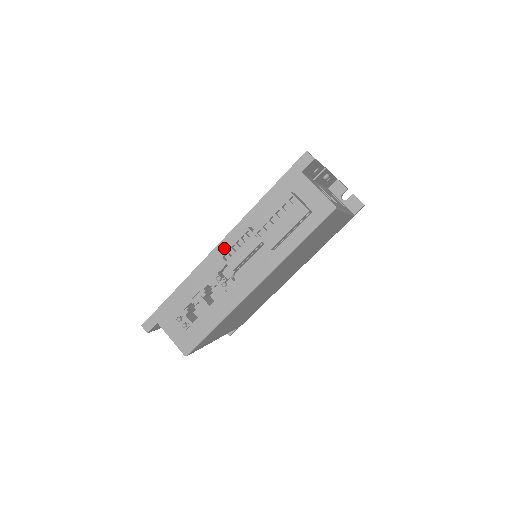
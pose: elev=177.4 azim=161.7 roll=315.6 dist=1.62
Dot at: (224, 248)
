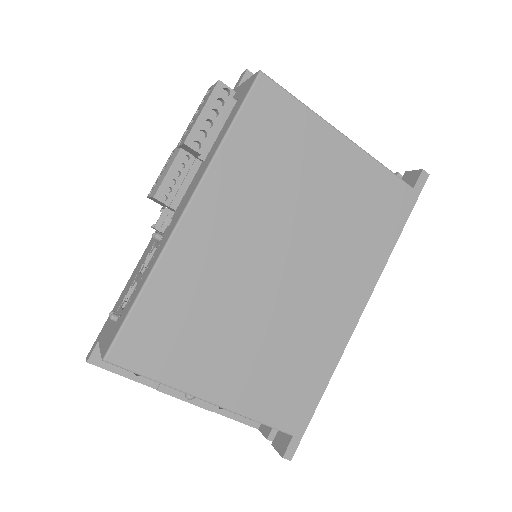
Dot at: occluded
